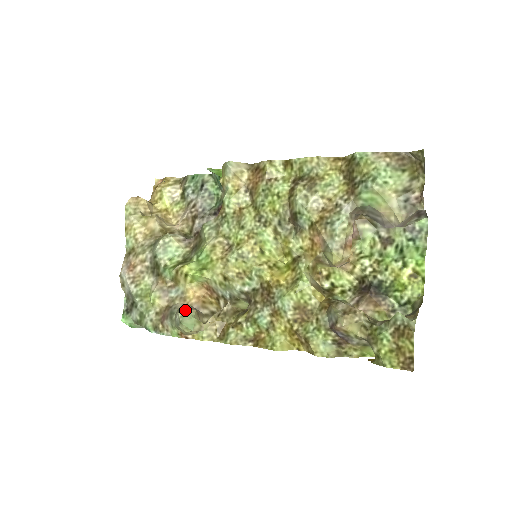
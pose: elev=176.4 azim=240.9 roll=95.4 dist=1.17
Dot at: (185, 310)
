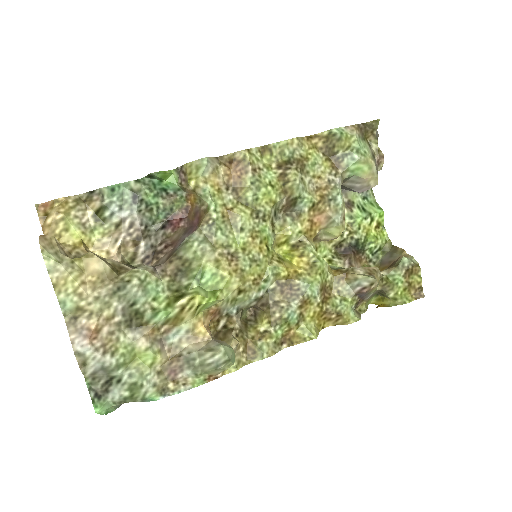
Dot at: (222, 345)
